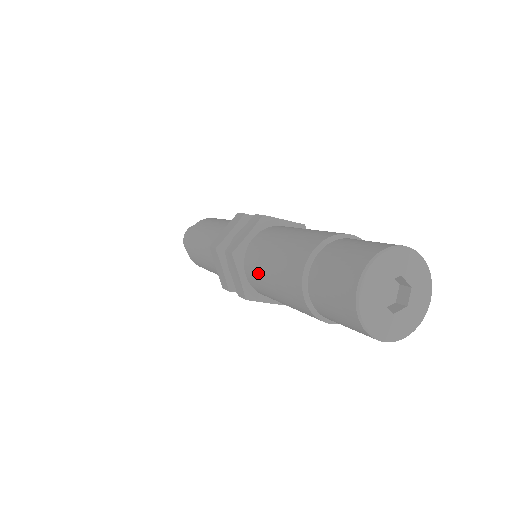
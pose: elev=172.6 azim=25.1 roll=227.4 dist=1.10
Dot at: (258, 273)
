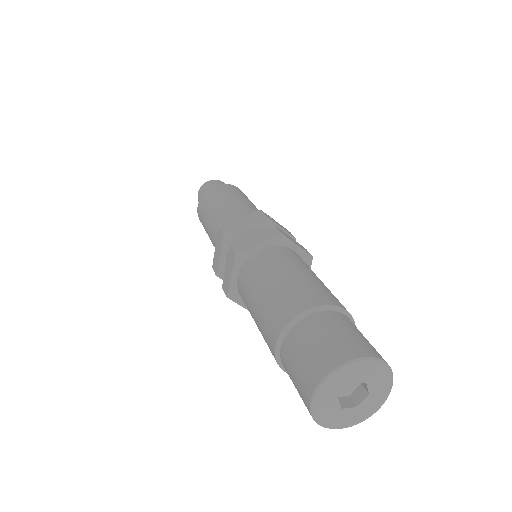
Dot at: (249, 287)
